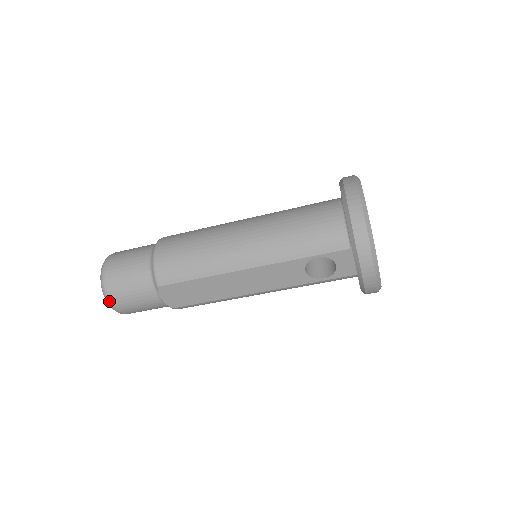
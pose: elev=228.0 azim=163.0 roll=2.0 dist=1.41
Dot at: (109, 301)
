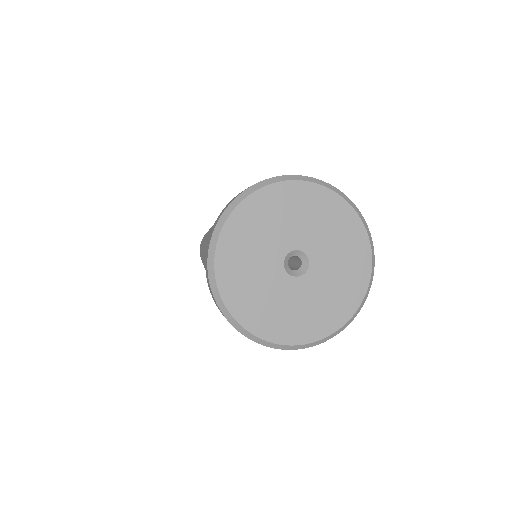
Dot at: occluded
